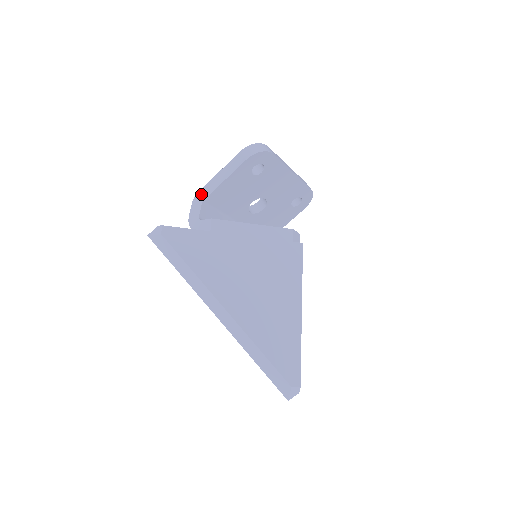
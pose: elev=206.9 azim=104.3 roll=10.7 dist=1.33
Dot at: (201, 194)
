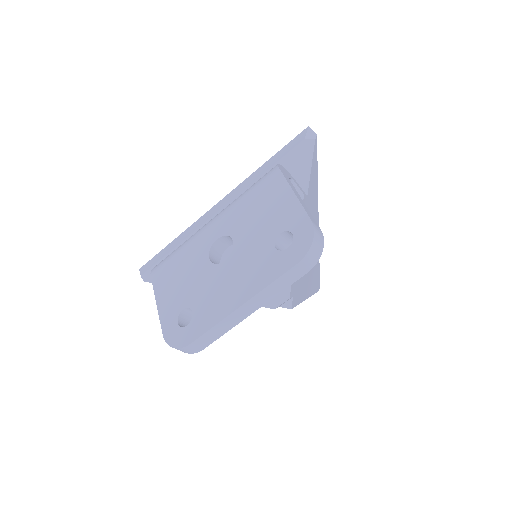
Dot at: occluded
